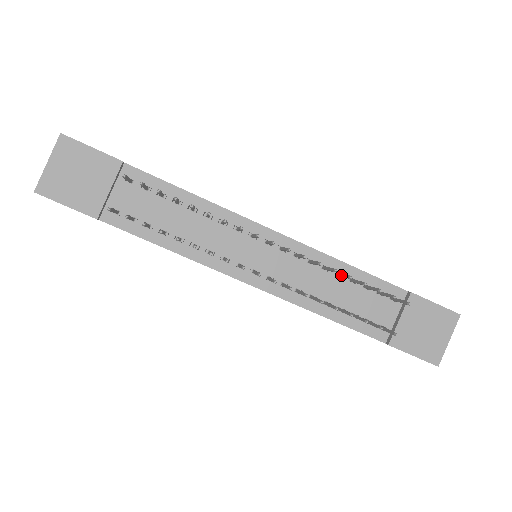
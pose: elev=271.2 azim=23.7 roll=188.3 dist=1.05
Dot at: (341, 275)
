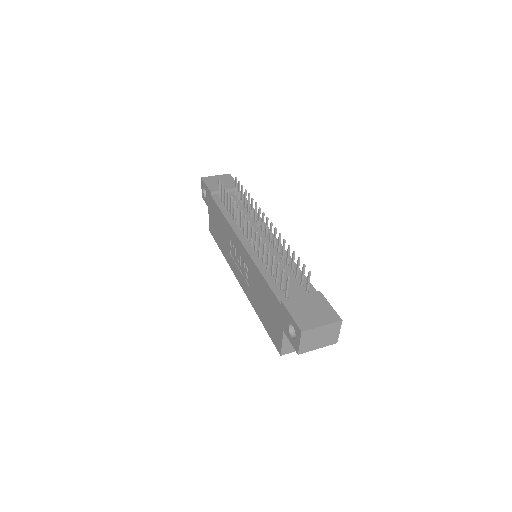
Dot at: (287, 257)
